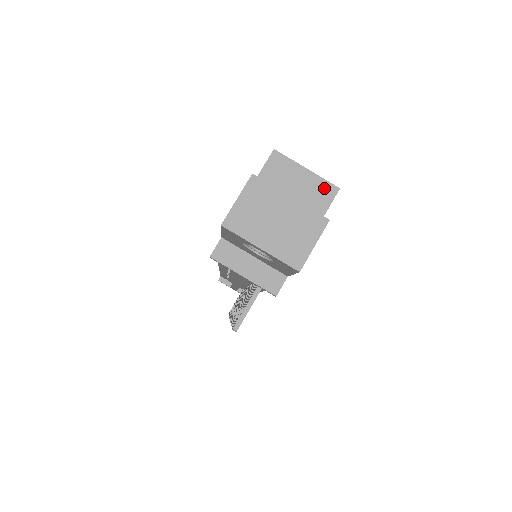
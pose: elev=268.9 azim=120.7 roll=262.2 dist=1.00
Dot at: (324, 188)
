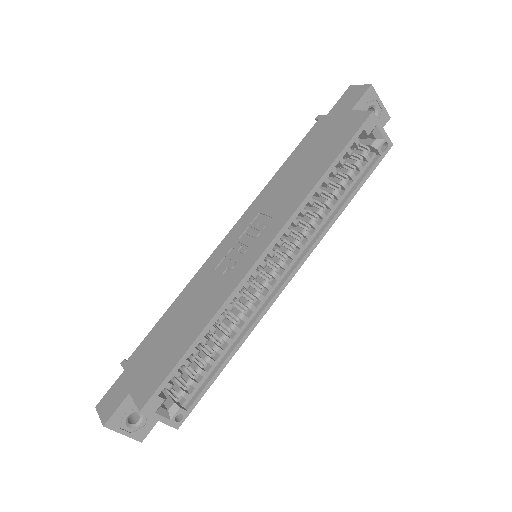
Dot at: (169, 424)
